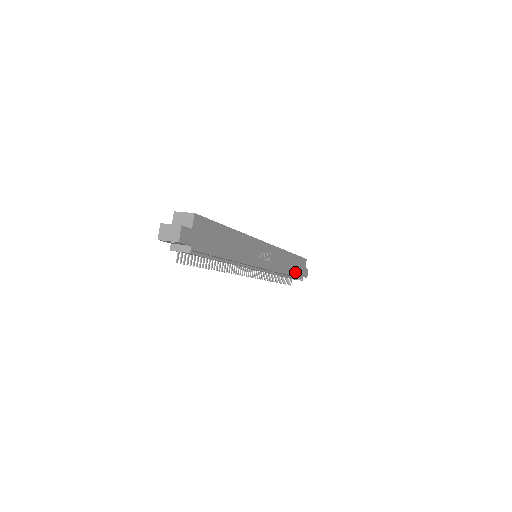
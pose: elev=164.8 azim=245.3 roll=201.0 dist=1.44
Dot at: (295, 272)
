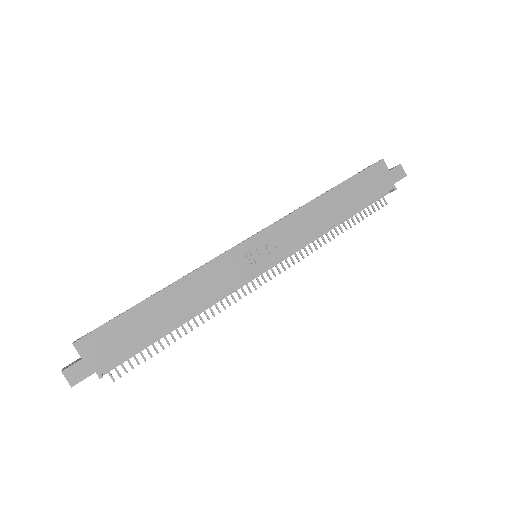
Dot at: (362, 200)
